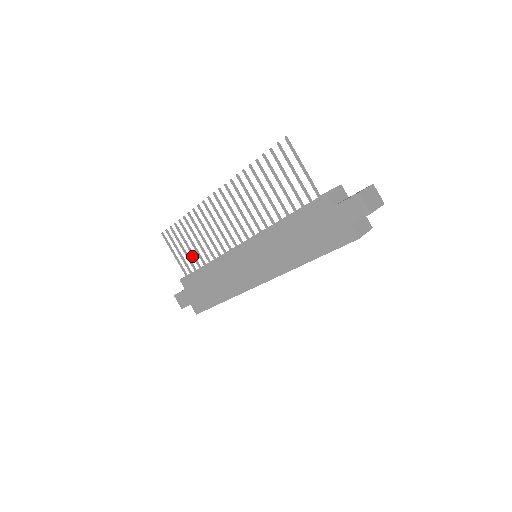
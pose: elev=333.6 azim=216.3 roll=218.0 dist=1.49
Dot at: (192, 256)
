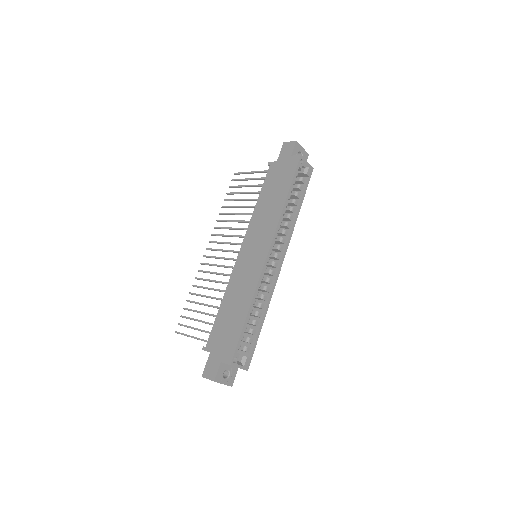
Dot at: occluded
